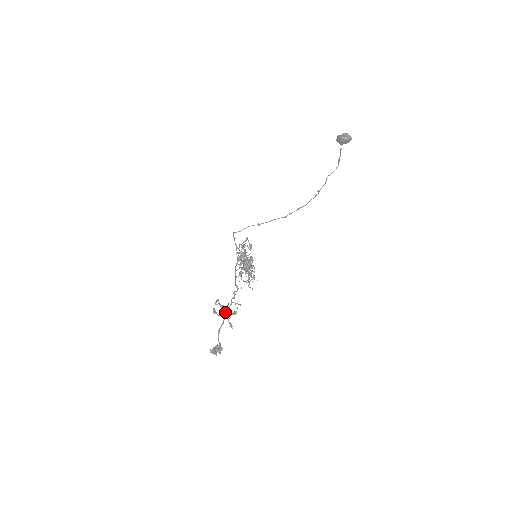
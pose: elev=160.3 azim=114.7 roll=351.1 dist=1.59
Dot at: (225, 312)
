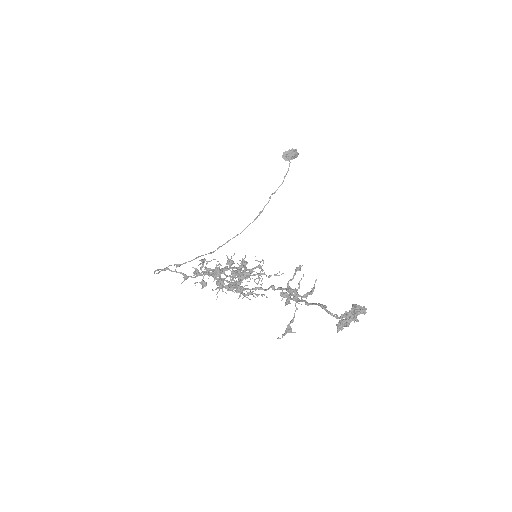
Dot at: (295, 296)
